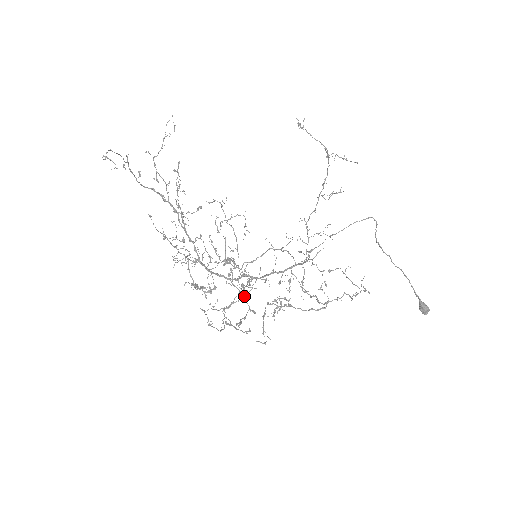
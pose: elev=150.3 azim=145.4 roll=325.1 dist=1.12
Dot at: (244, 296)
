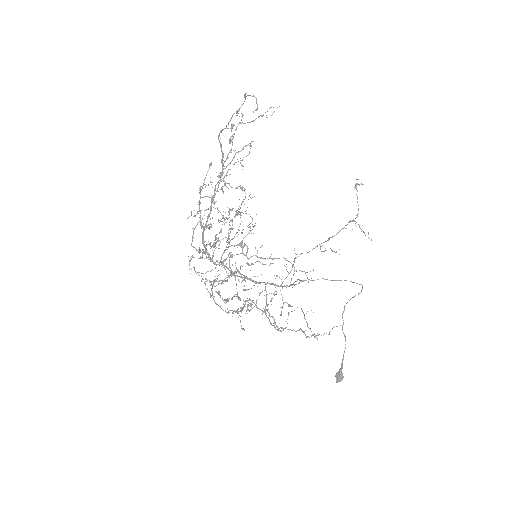
Dot at: (227, 281)
